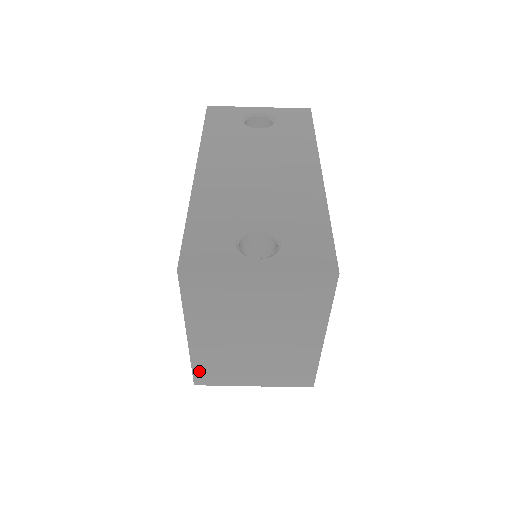
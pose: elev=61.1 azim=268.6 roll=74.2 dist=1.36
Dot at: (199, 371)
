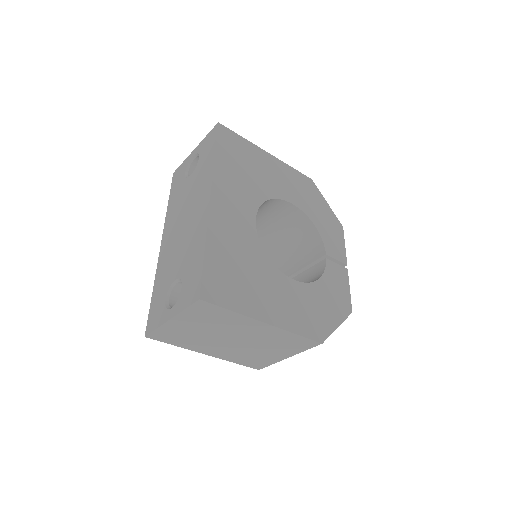
Dot at: (246, 364)
